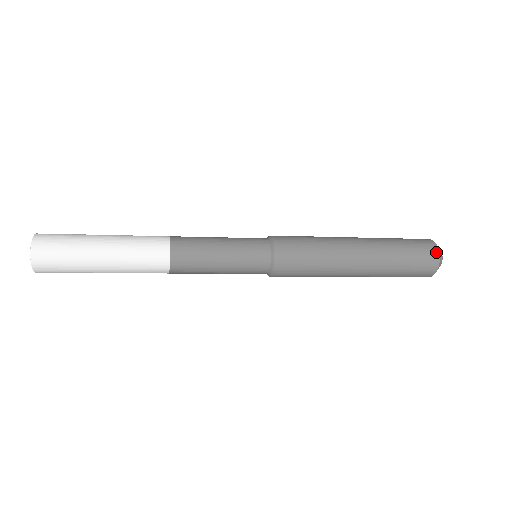
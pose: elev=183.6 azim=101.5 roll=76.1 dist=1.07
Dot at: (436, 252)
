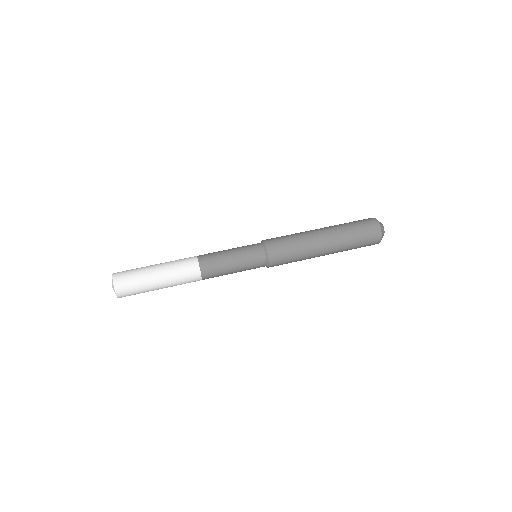
Dot at: (378, 228)
